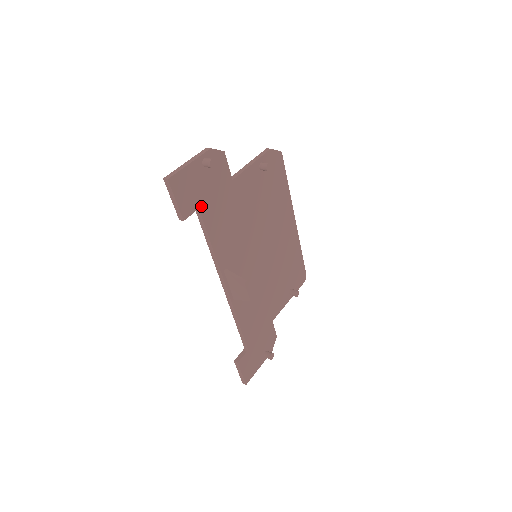
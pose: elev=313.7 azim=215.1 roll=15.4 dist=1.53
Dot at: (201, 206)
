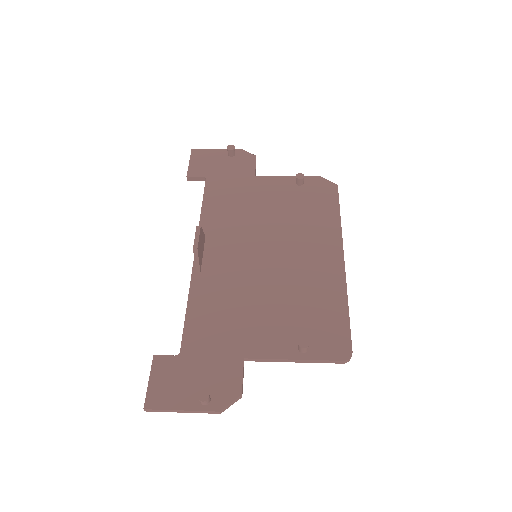
Dot at: (210, 177)
